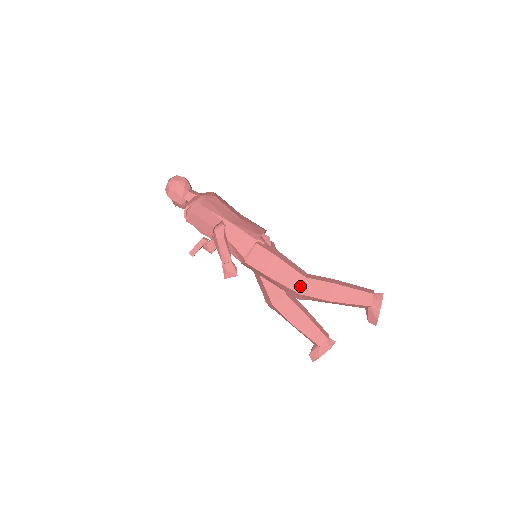
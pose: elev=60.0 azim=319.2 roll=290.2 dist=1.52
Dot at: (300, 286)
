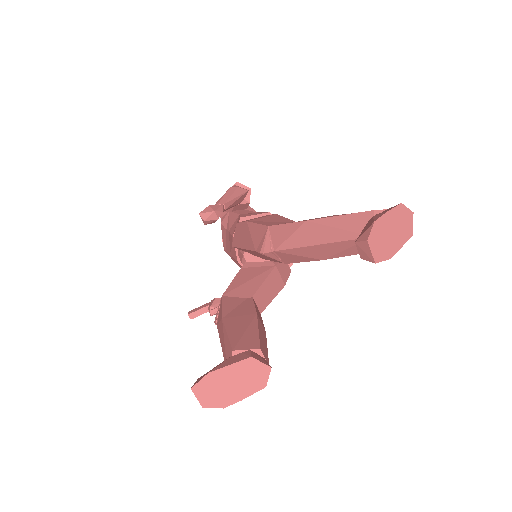
Dot at: occluded
